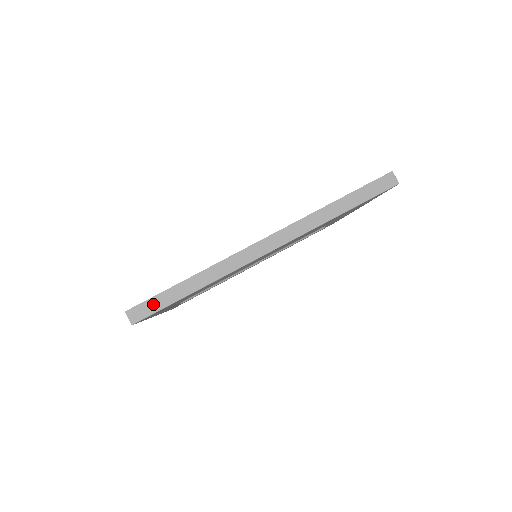
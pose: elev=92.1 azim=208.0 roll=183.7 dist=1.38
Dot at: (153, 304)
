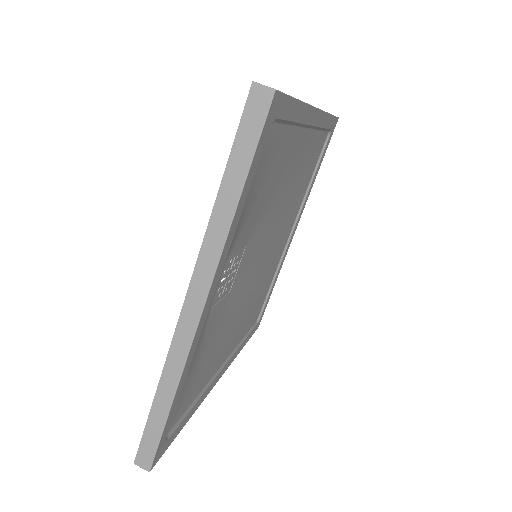
Dot at: occluded
